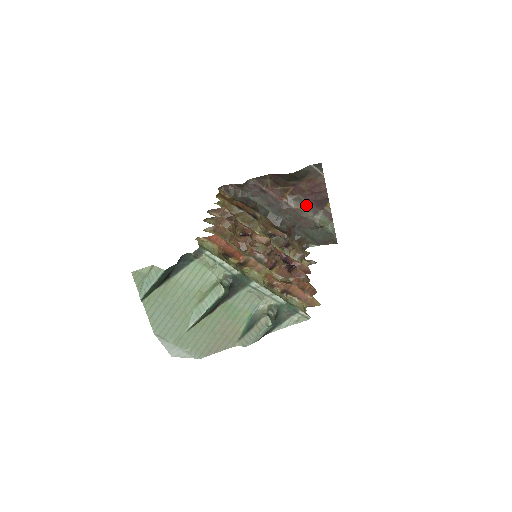
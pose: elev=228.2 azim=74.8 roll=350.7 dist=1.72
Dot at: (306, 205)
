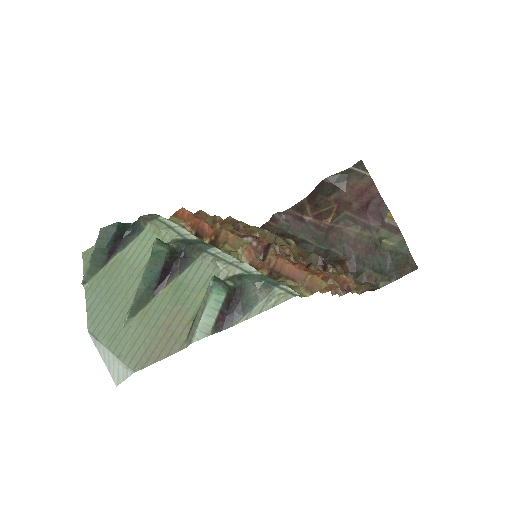
Dot at: (358, 222)
